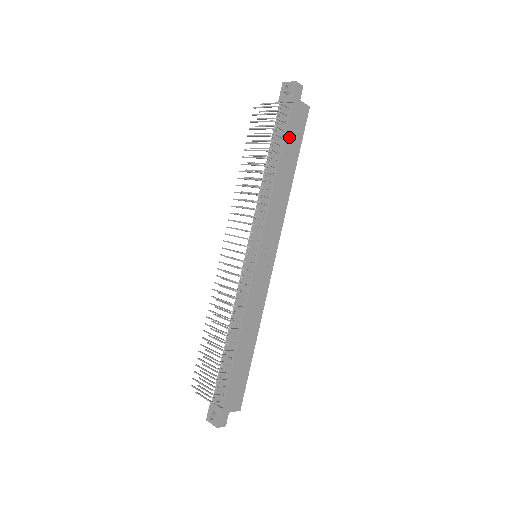
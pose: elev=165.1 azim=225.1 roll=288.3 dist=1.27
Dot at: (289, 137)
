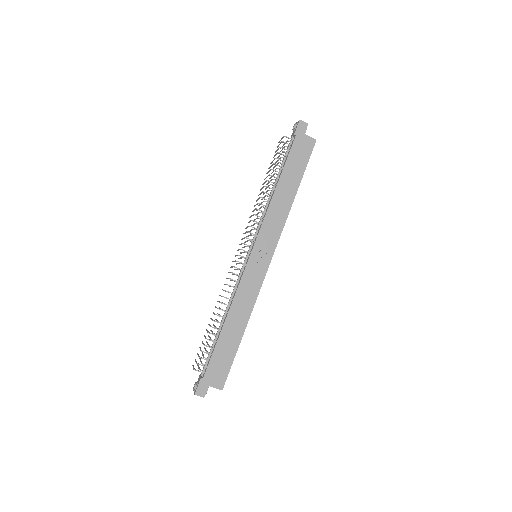
Dot at: (291, 161)
